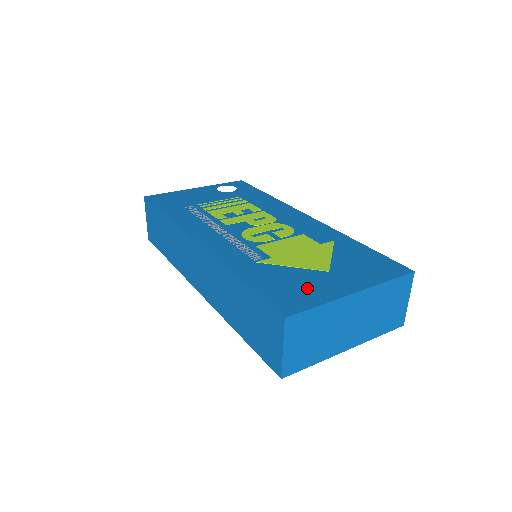
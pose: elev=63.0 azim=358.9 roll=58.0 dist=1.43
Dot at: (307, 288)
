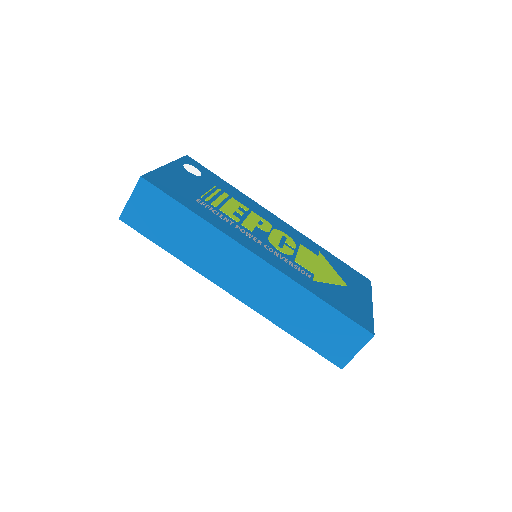
Dot at: (356, 305)
